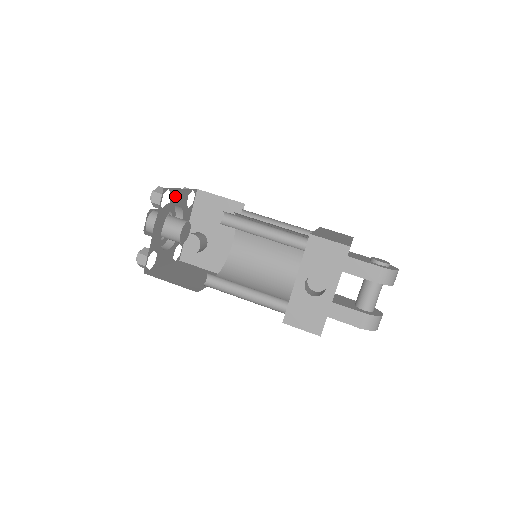
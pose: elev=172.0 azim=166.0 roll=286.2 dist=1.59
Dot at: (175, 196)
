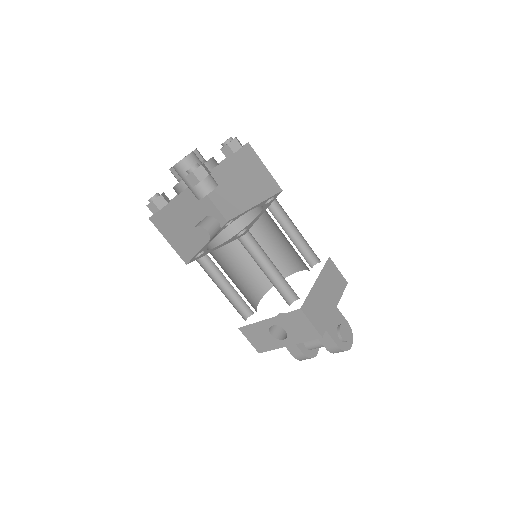
Dot at: occluded
